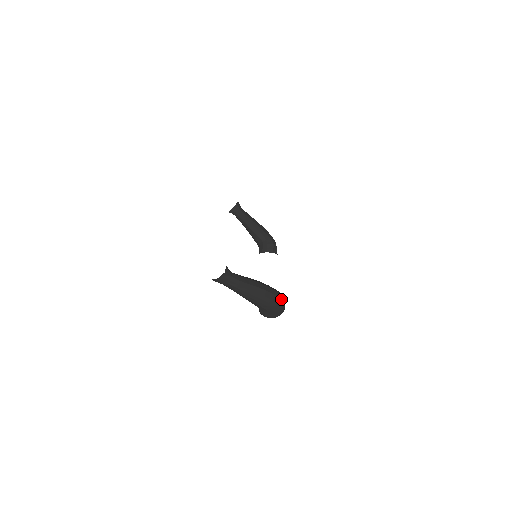
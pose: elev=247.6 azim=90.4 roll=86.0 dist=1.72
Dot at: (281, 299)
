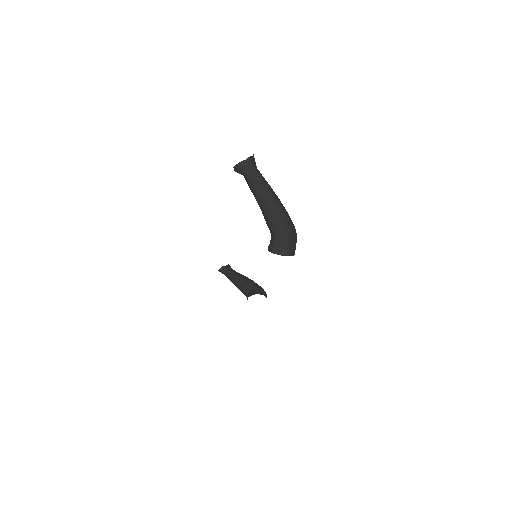
Dot at: occluded
